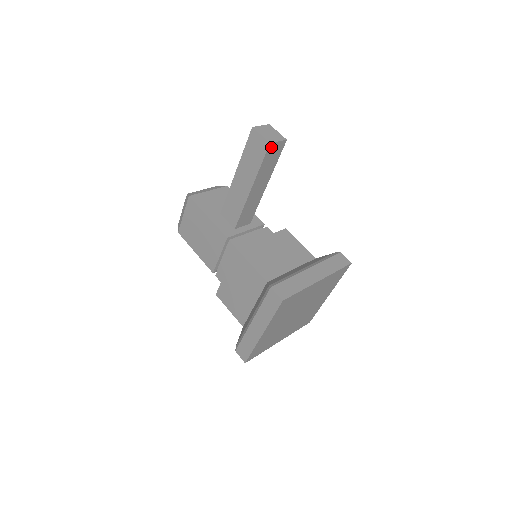
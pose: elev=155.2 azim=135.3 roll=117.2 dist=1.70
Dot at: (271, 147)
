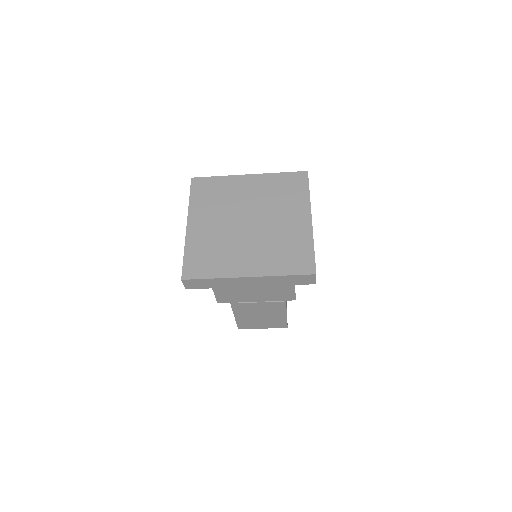
Dot at: occluded
